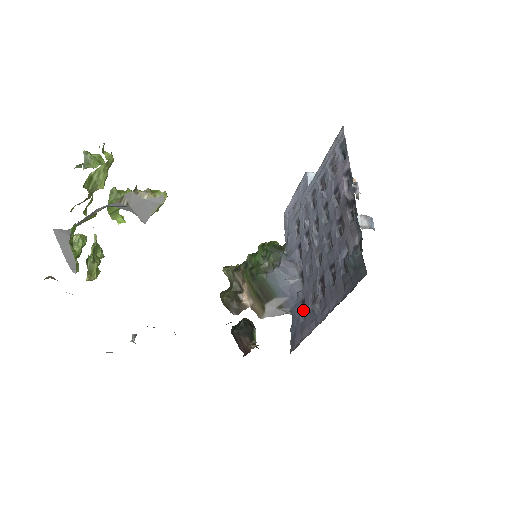
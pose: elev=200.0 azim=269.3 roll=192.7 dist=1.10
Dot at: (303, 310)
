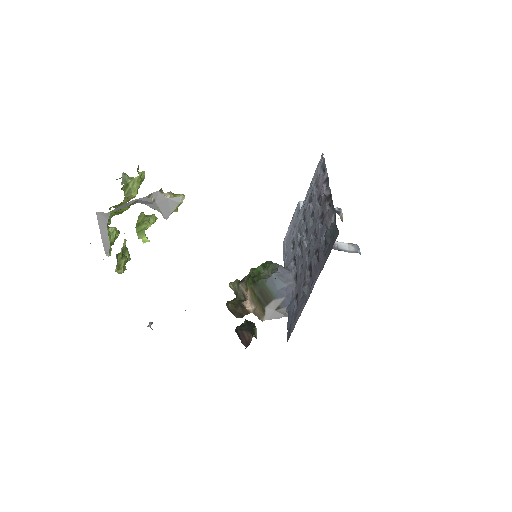
Dot at: (297, 303)
